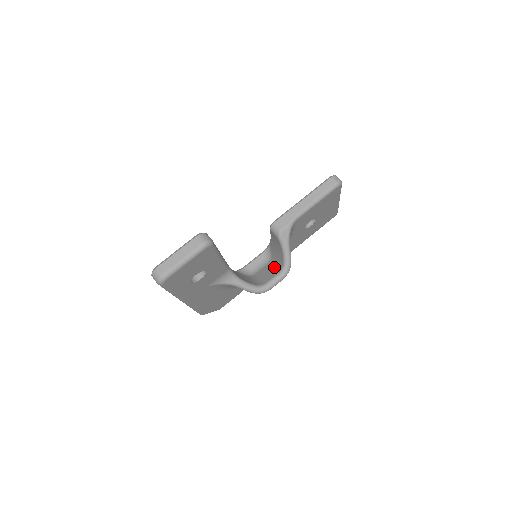
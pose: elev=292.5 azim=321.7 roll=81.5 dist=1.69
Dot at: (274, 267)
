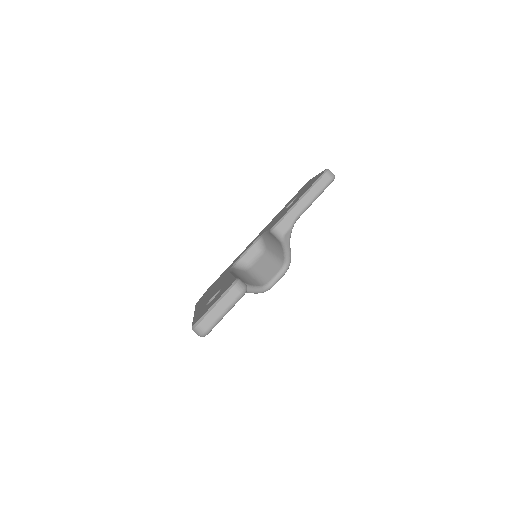
Dot at: (272, 262)
